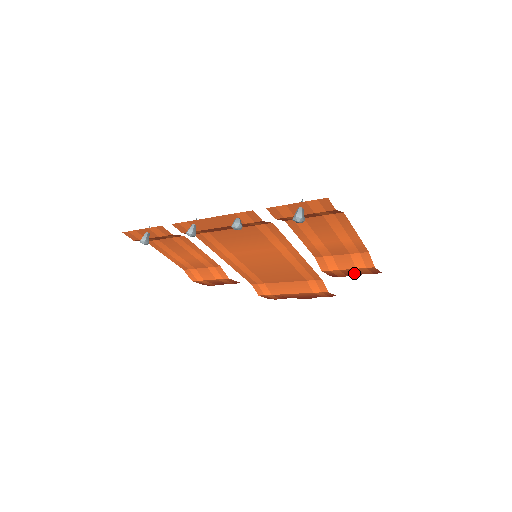
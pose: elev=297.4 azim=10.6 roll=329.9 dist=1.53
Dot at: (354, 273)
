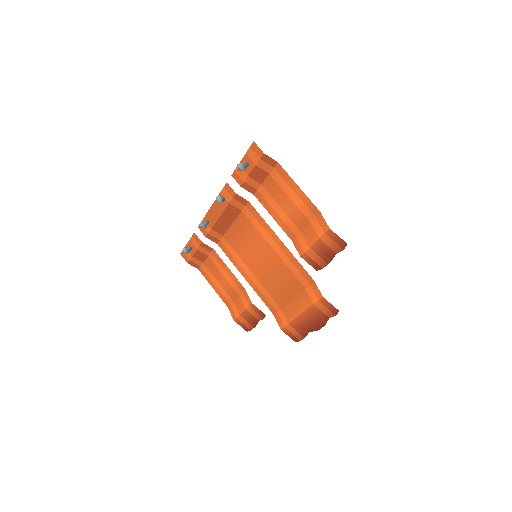
Dot at: (327, 253)
